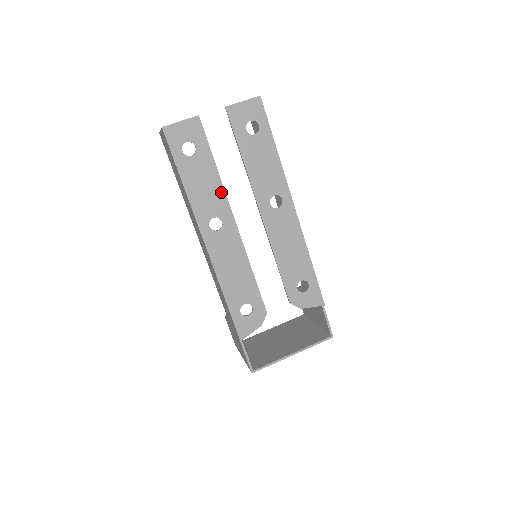
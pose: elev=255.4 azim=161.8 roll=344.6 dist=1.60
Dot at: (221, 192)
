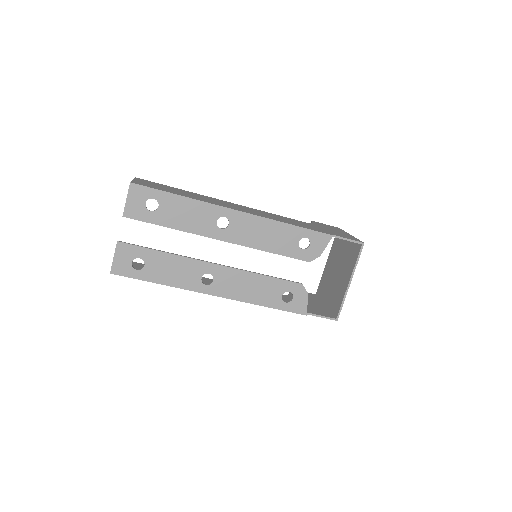
Dot at: (186, 261)
